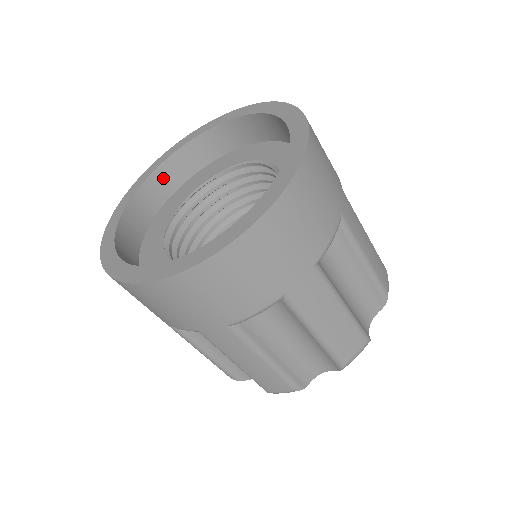
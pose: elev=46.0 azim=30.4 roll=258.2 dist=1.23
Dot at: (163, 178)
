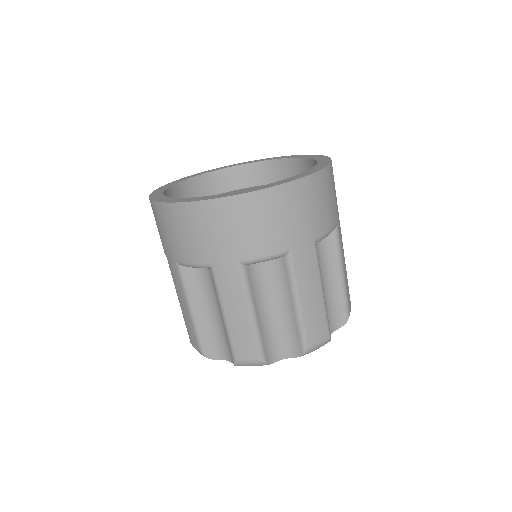
Dot at: (202, 184)
